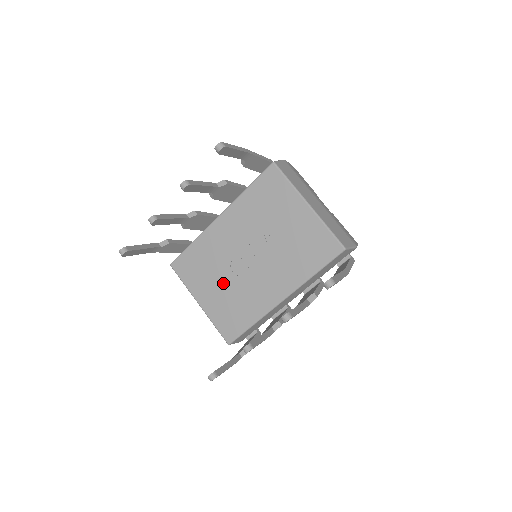
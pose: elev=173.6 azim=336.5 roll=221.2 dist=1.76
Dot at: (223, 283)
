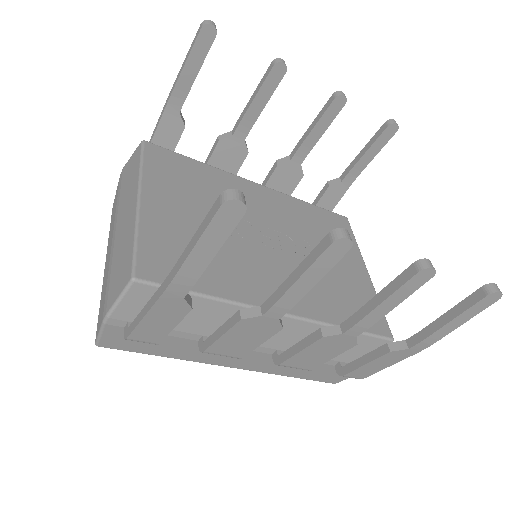
Dot at: occluded
